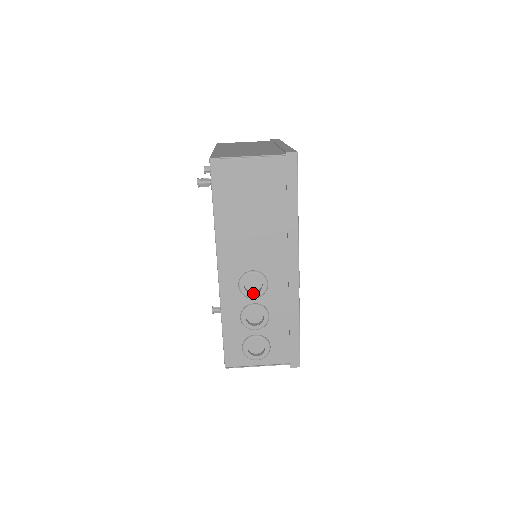
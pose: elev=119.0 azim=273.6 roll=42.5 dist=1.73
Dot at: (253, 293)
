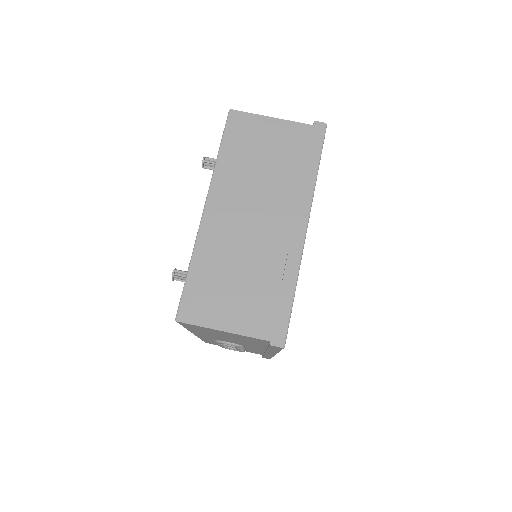
Dot at: (229, 345)
